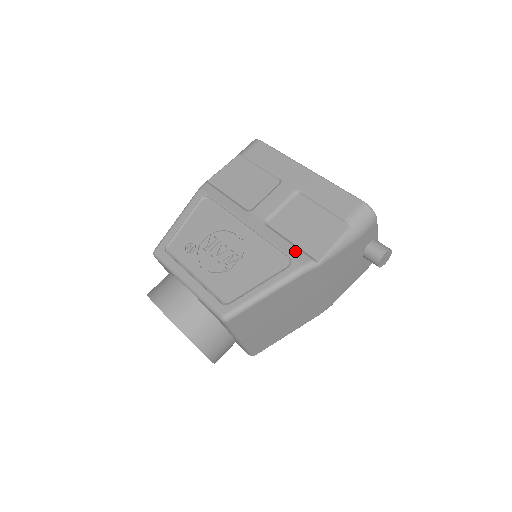
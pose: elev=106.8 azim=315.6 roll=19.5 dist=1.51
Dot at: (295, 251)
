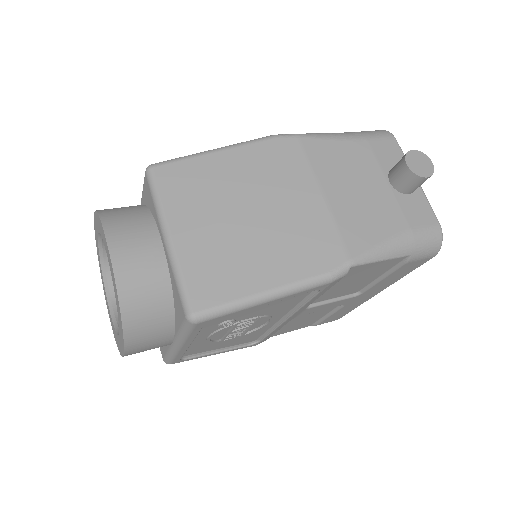
Dot at: occluded
